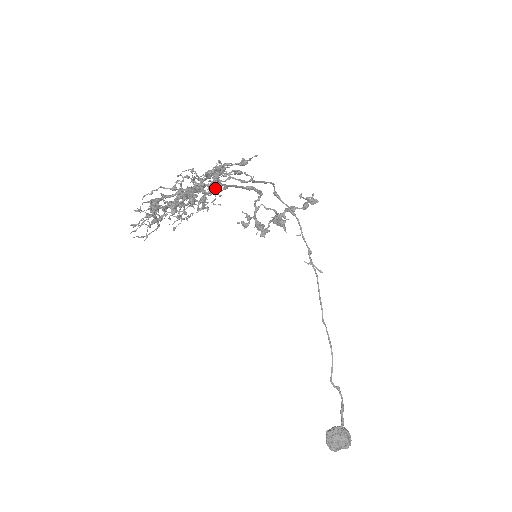
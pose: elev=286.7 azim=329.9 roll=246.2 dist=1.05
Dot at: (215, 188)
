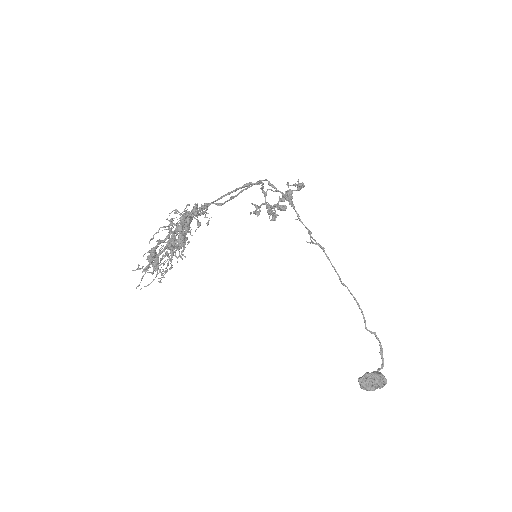
Dot at: (180, 241)
